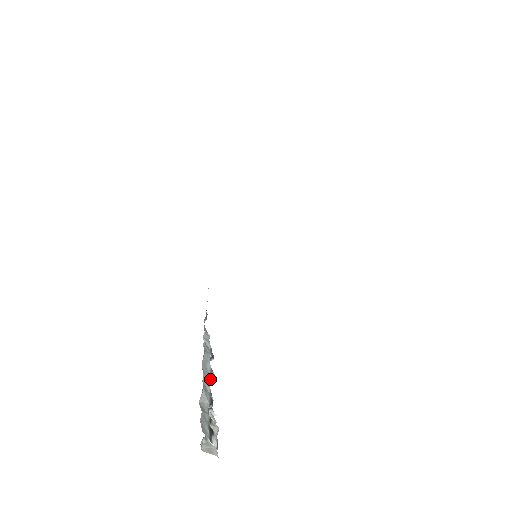
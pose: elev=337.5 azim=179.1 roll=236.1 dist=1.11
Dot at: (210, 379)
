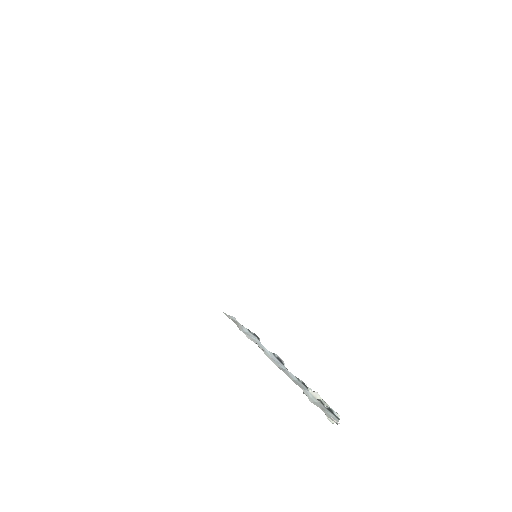
Dot at: (283, 365)
